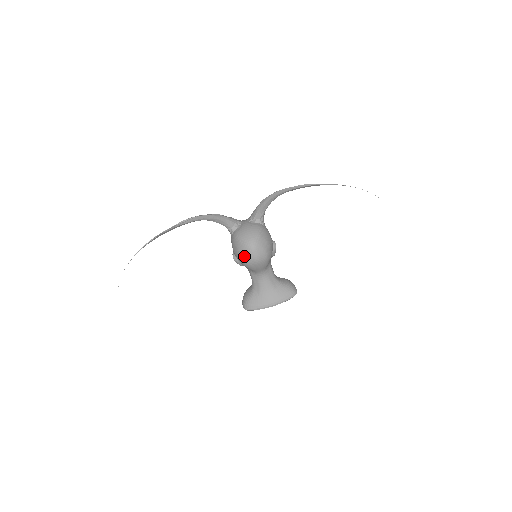
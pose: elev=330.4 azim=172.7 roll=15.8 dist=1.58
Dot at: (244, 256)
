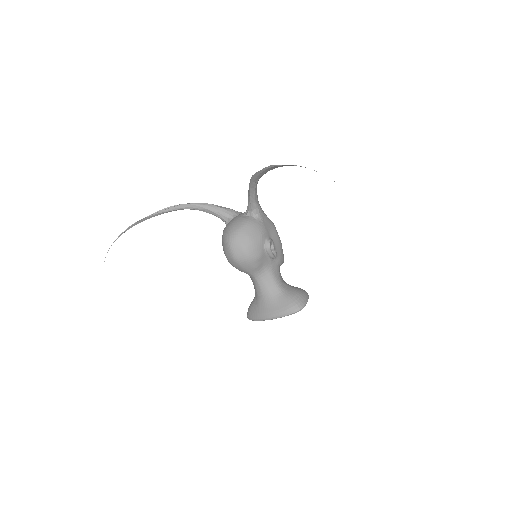
Dot at: (225, 253)
